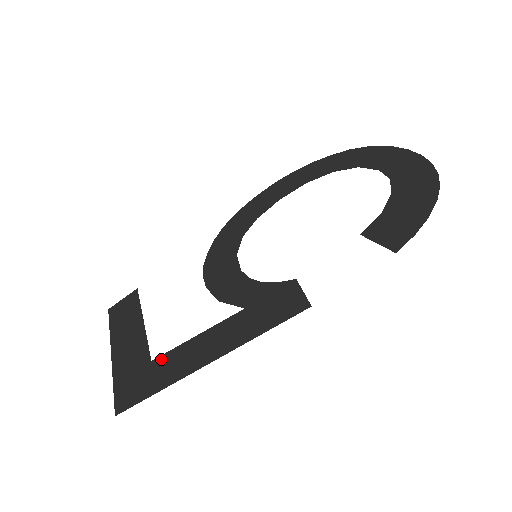
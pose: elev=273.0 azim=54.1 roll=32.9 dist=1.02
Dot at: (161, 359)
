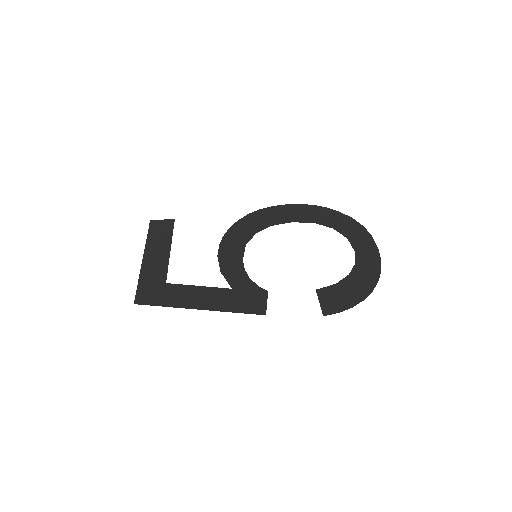
Dot at: (172, 286)
